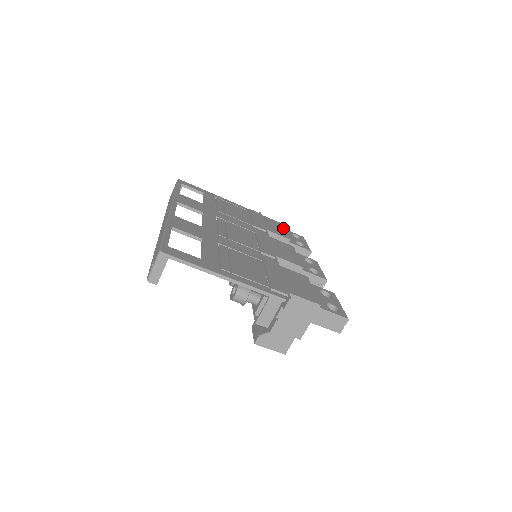
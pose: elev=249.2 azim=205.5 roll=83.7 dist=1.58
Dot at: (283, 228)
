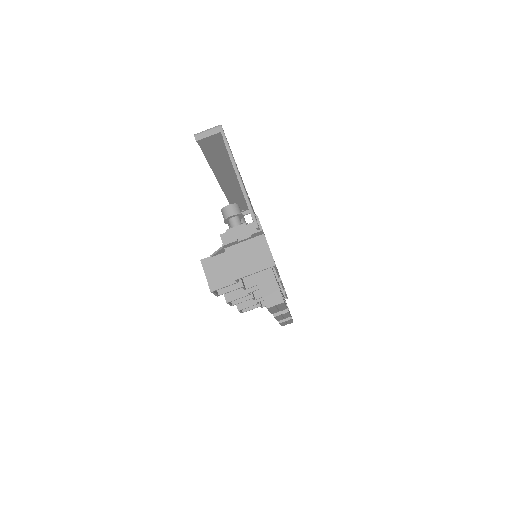
Dot at: occluded
